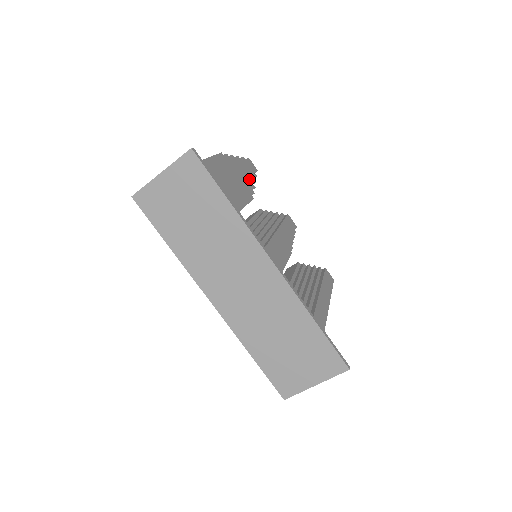
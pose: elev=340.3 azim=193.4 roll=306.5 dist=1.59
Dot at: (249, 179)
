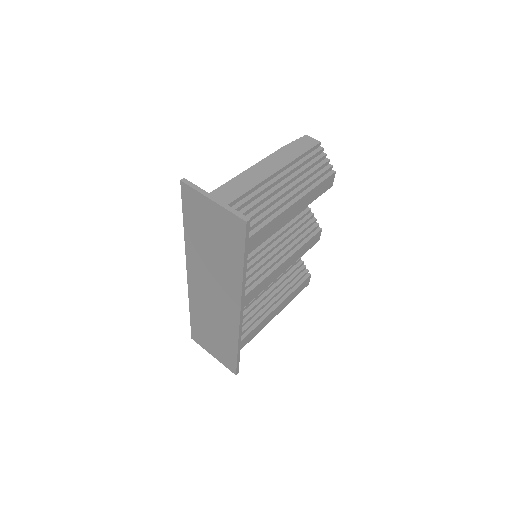
Dot at: occluded
